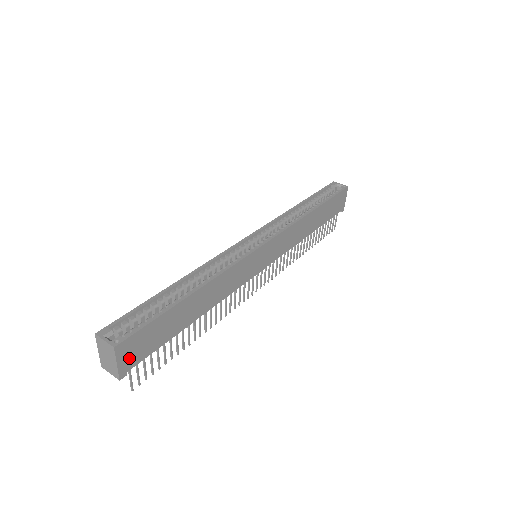
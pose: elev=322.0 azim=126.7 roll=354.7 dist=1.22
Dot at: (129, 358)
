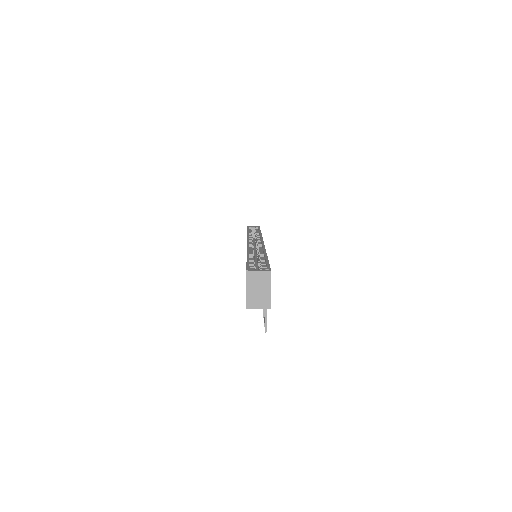
Dot at: occluded
